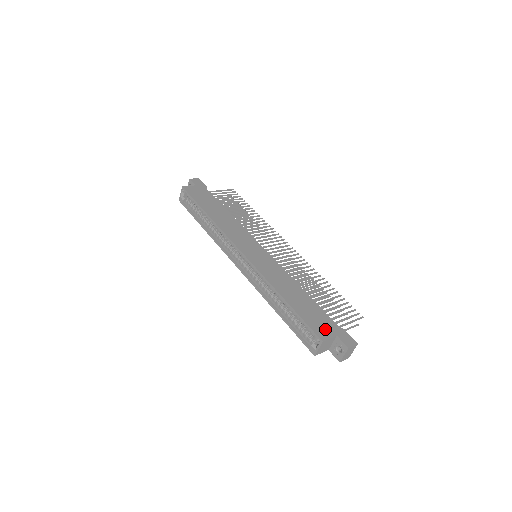
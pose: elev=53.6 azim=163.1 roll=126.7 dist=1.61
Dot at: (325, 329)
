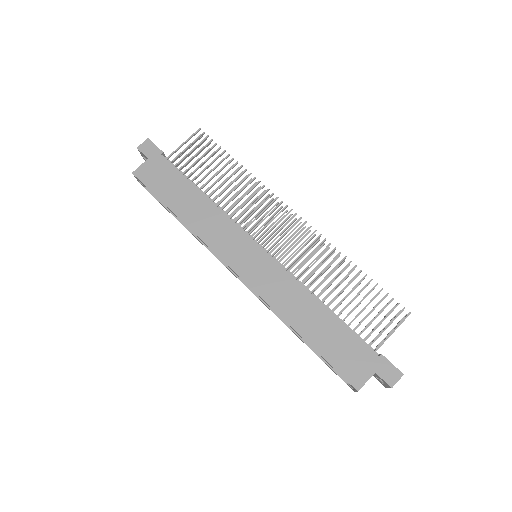
Dot at: (359, 368)
